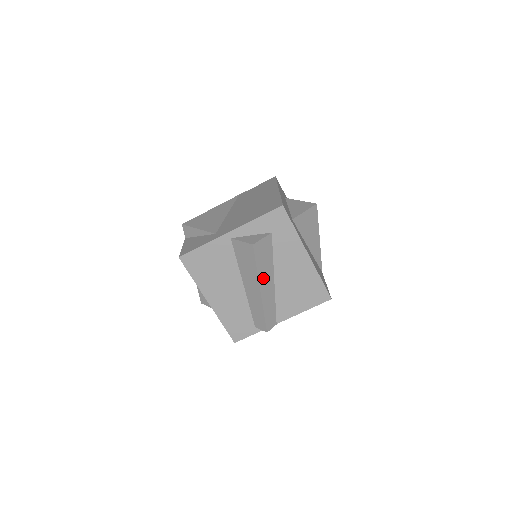
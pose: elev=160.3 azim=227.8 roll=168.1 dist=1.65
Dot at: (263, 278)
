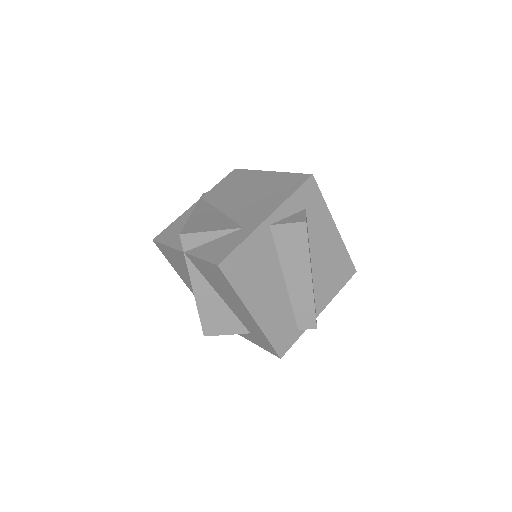
Dot at: occluded
